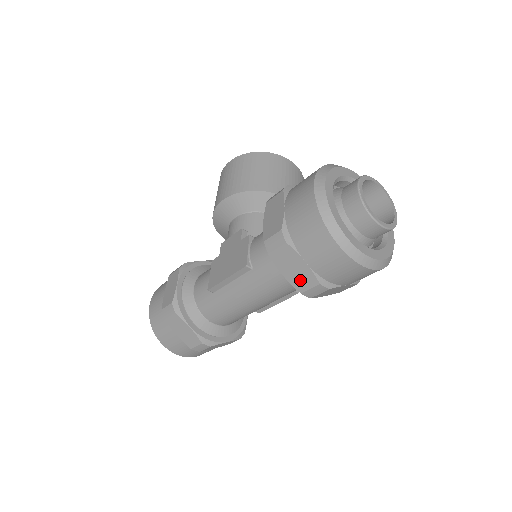
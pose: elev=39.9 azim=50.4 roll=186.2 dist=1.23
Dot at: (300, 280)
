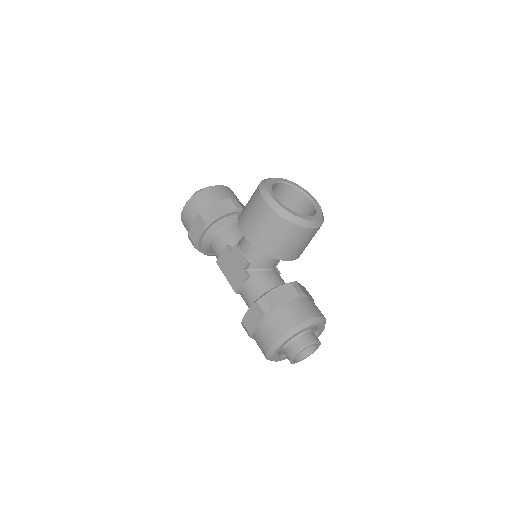
Dot at: occluded
